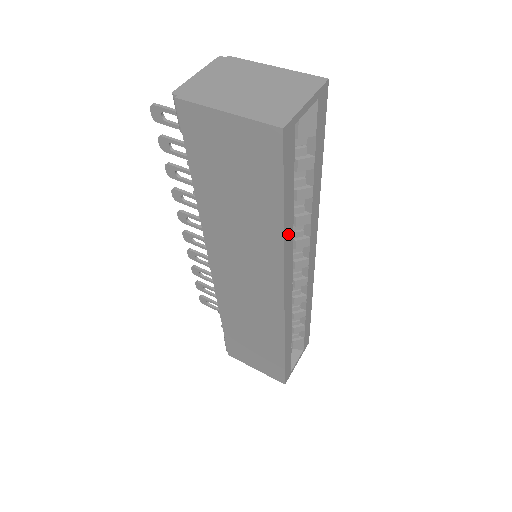
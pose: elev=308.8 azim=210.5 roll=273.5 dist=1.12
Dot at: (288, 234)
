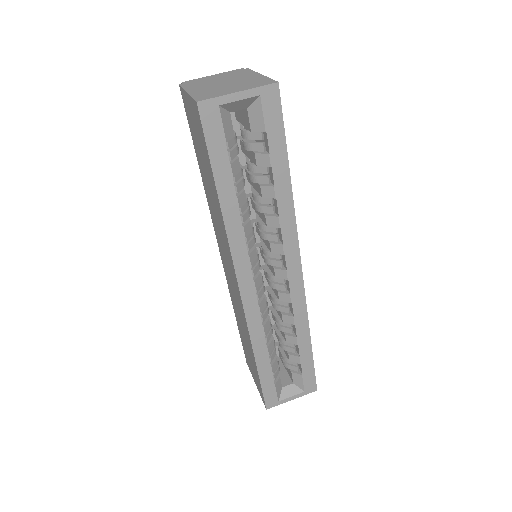
Dot at: (231, 216)
